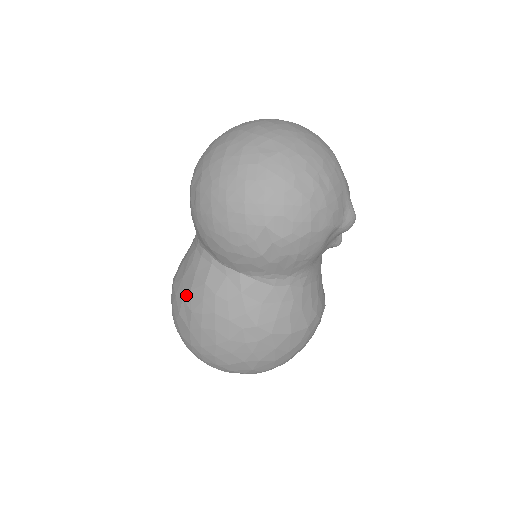
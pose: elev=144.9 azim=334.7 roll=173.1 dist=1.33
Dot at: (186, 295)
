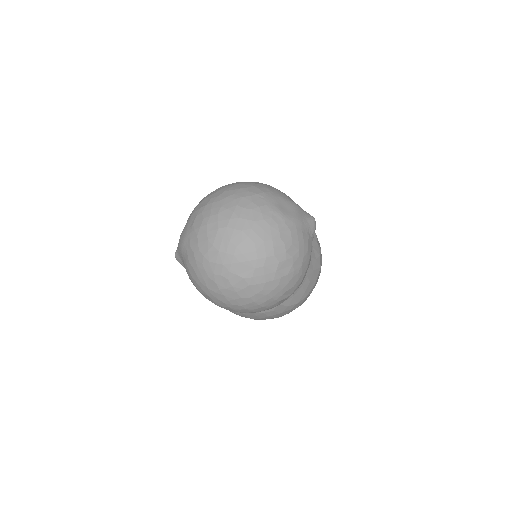
Dot at: (241, 315)
